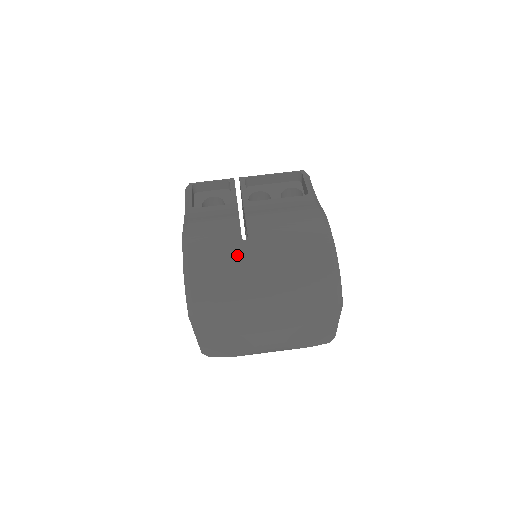
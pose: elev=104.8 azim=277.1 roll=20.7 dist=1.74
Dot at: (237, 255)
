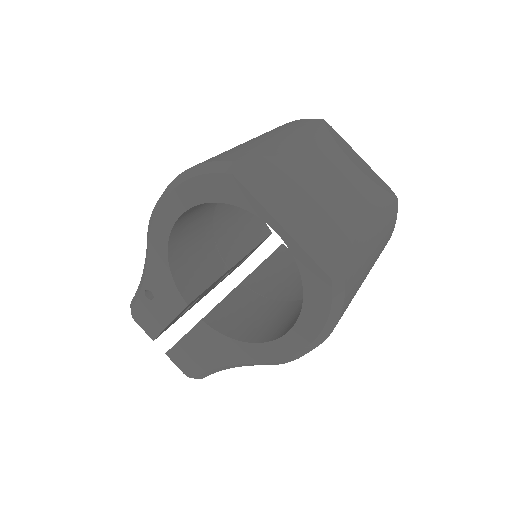
Dot at: occluded
